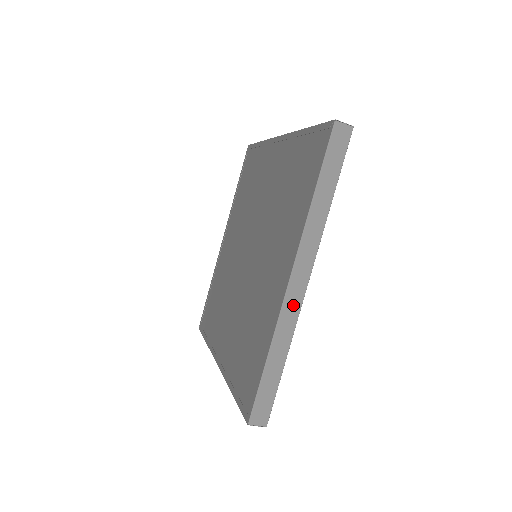
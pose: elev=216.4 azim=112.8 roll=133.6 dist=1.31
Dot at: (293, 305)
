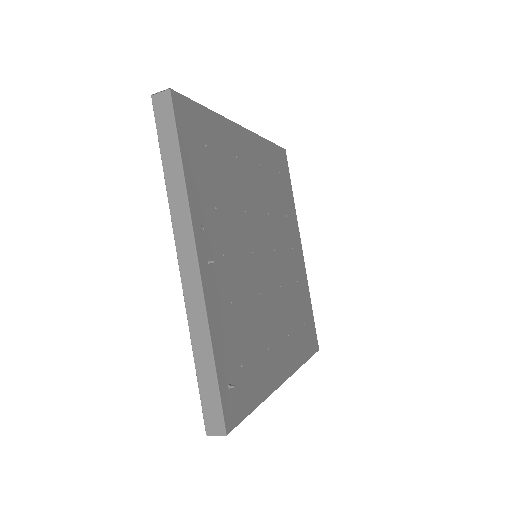
Dot at: (194, 292)
